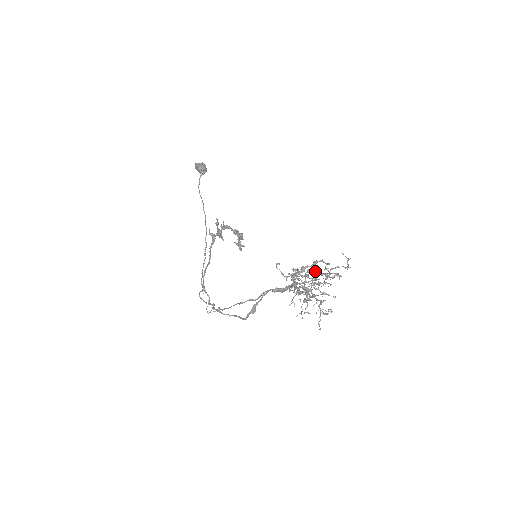
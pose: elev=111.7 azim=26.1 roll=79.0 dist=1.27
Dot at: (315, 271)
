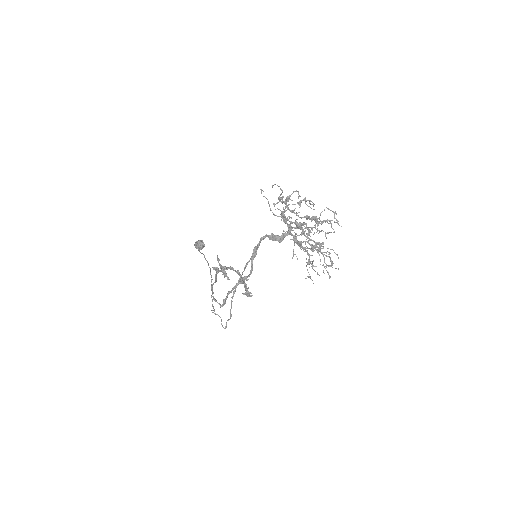
Dot at: (298, 196)
